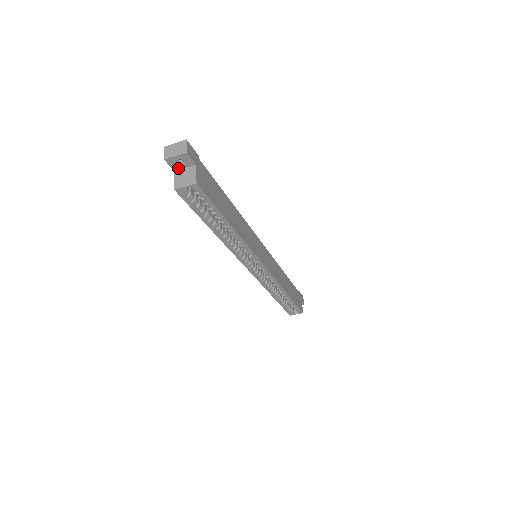
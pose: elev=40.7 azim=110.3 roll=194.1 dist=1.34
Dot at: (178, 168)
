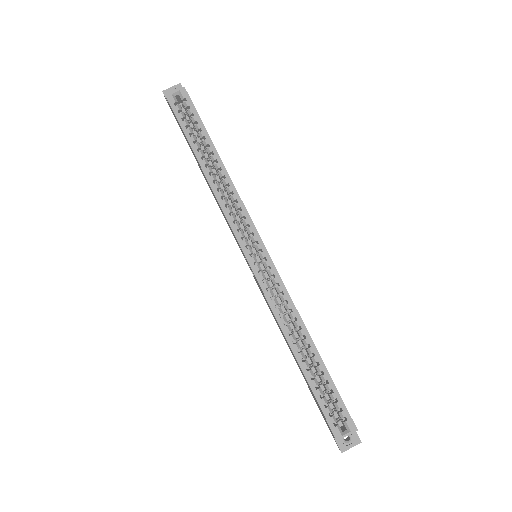
Dot at: occluded
